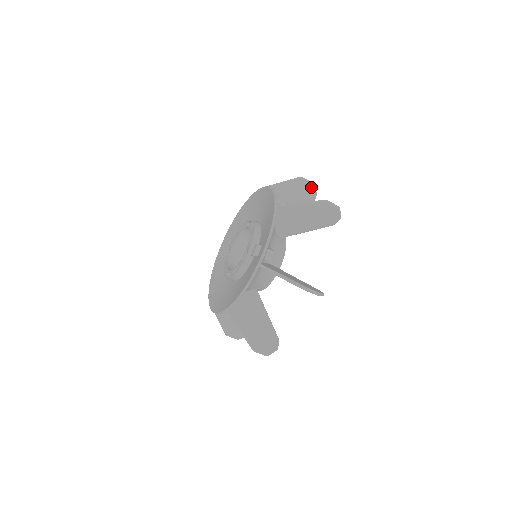
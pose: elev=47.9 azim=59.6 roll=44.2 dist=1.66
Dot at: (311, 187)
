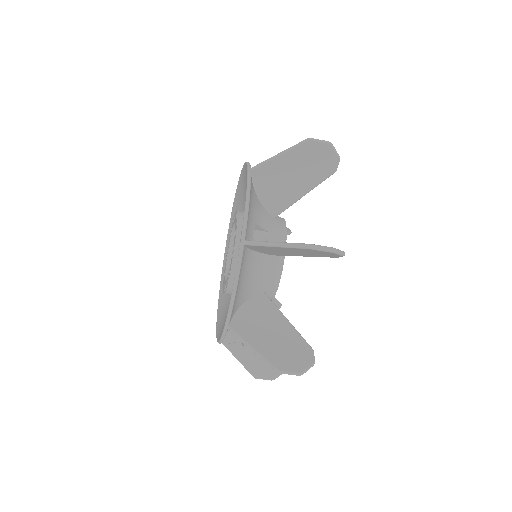
Dot at: occluded
